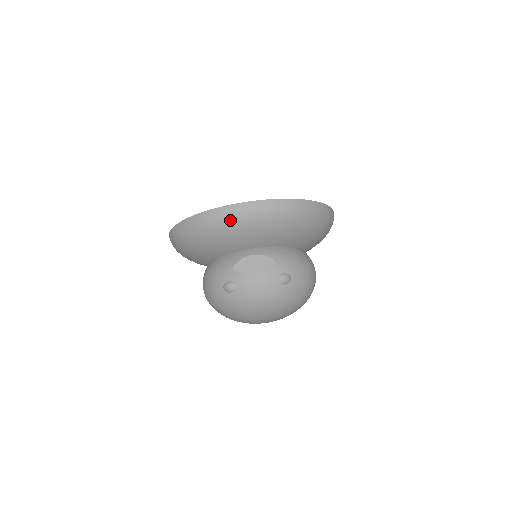
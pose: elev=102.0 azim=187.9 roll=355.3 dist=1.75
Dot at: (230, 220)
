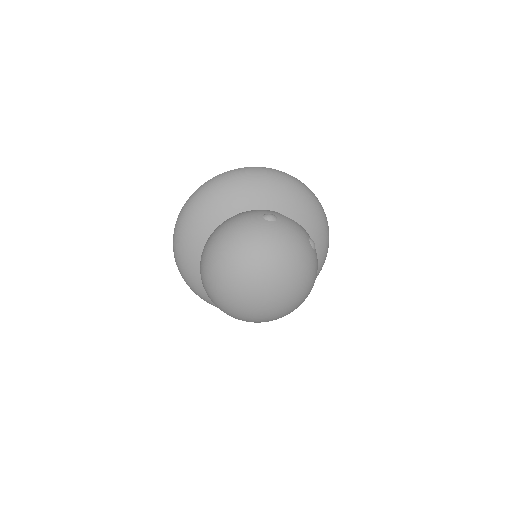
Dot at: (288, 181)
